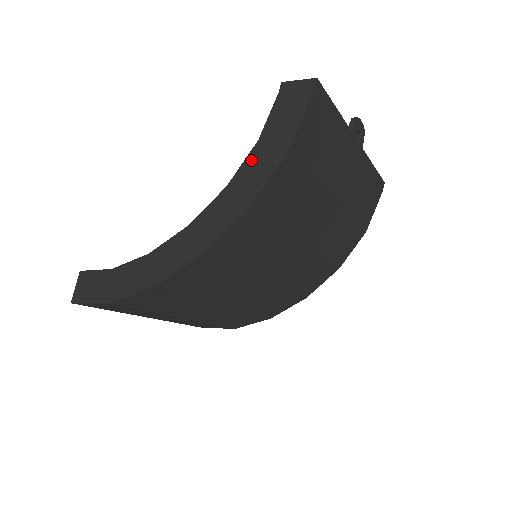
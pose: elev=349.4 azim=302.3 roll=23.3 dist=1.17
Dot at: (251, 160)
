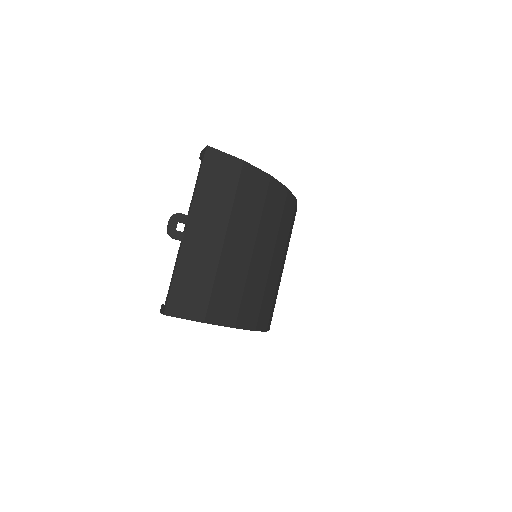
Dot at: occluded
